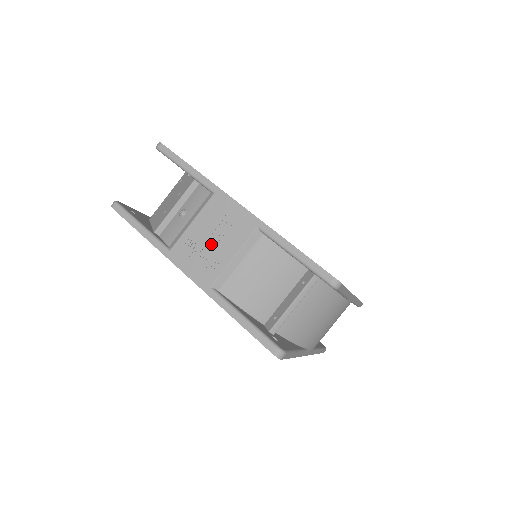
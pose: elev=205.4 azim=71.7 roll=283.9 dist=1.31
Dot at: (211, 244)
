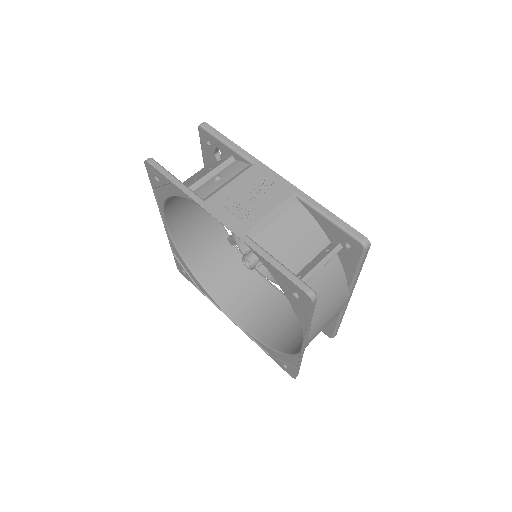
Dot at: (248, 200)
